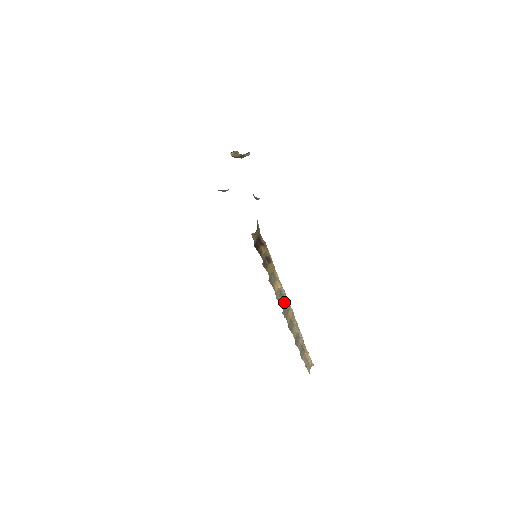
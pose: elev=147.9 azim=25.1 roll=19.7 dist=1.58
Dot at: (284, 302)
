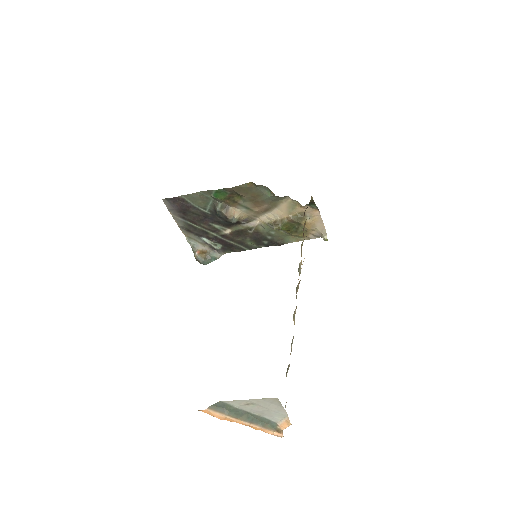
Dot at: occluded
